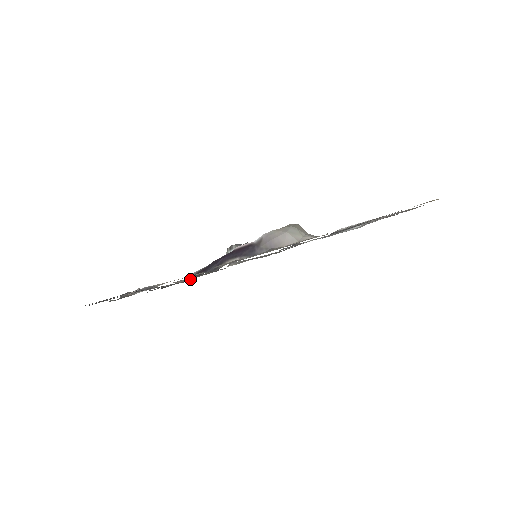
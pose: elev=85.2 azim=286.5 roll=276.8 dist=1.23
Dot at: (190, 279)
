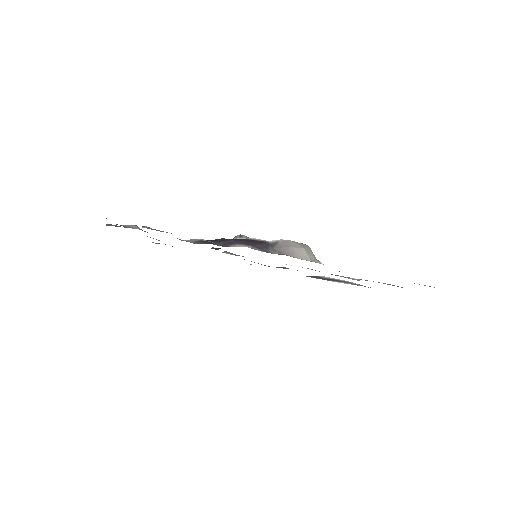
Dot at: (193, 242)
